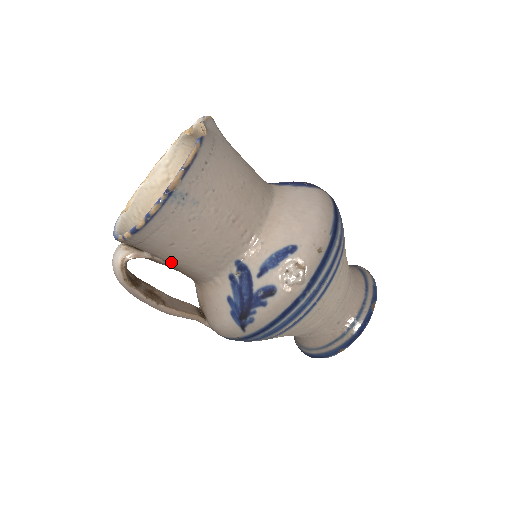
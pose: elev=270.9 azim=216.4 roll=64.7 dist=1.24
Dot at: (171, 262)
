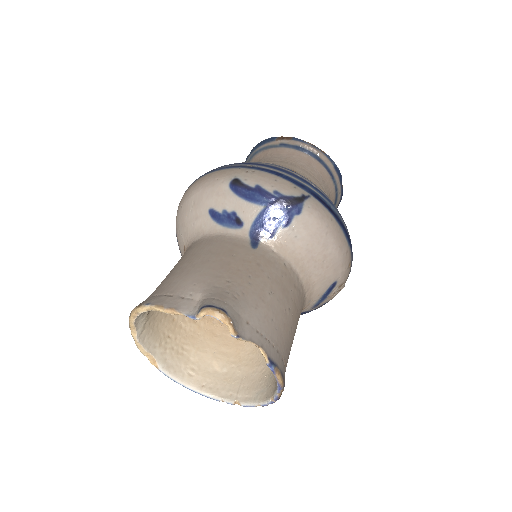
Dot at: occluded
